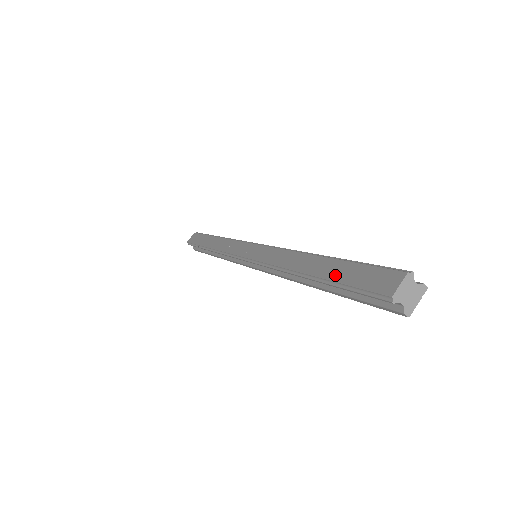
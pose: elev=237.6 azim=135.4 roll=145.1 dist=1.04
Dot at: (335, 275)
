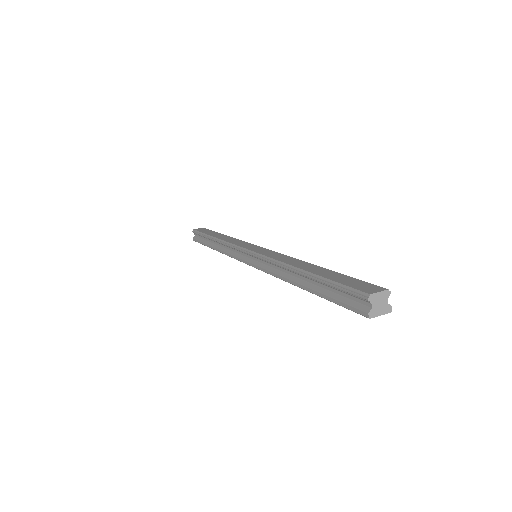
Dot at: (328, 276)
